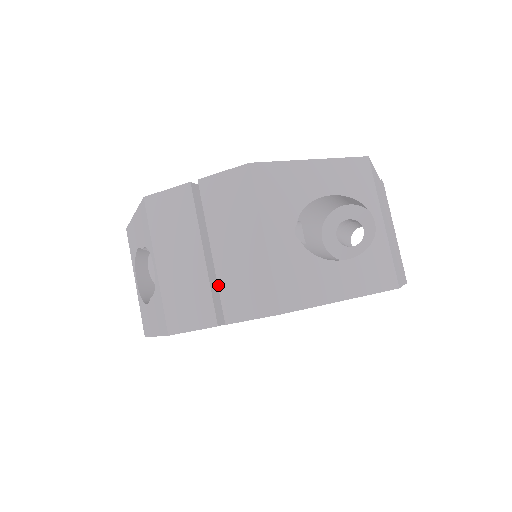
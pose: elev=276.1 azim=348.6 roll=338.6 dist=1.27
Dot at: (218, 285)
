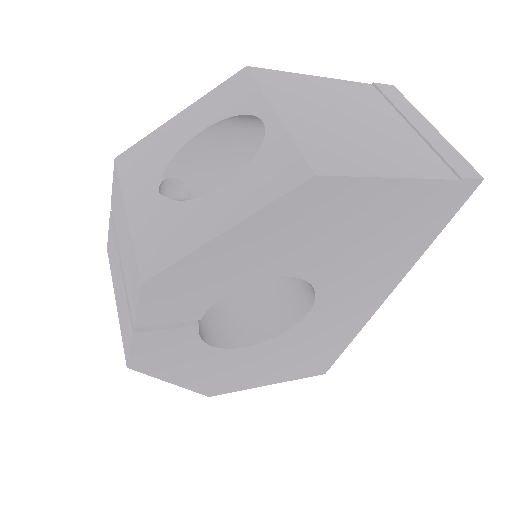
Dot at: occluded
